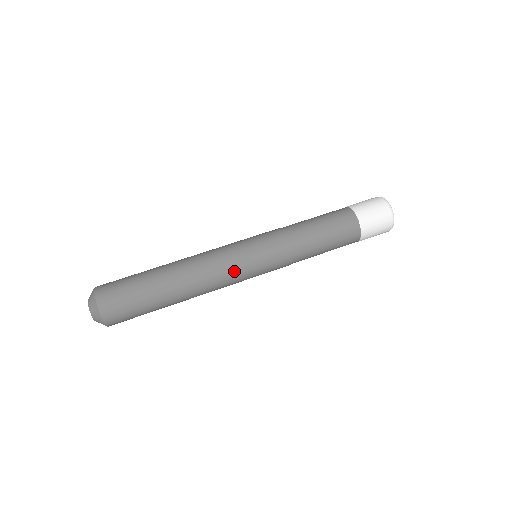
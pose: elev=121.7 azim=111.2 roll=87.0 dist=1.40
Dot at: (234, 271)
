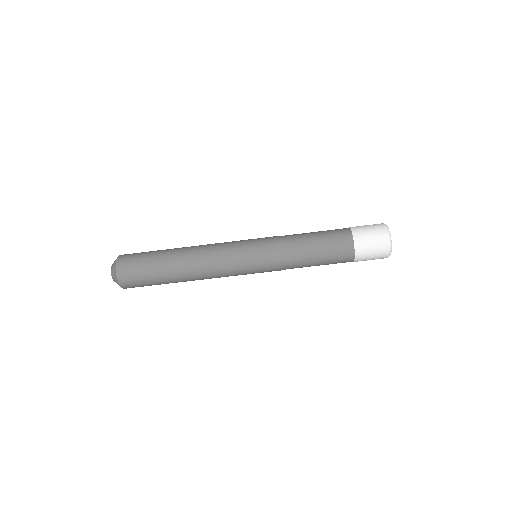
Dot at: (232, 273)
